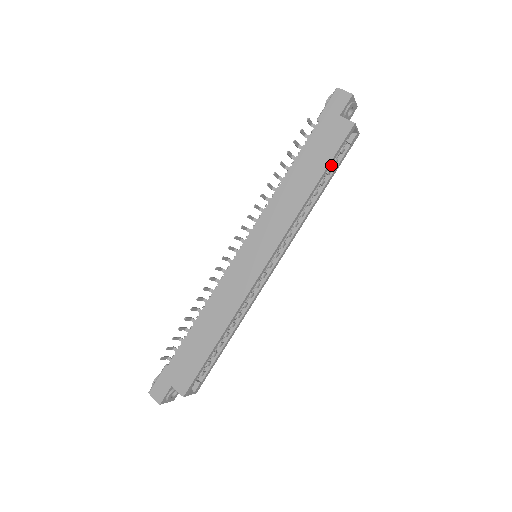
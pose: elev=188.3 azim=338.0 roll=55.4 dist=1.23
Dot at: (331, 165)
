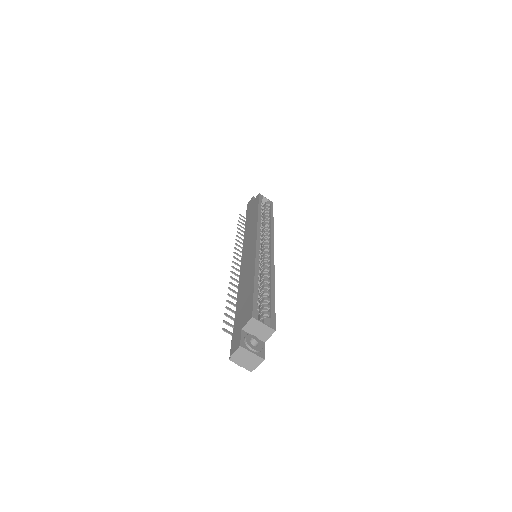
Dot at: occluded
